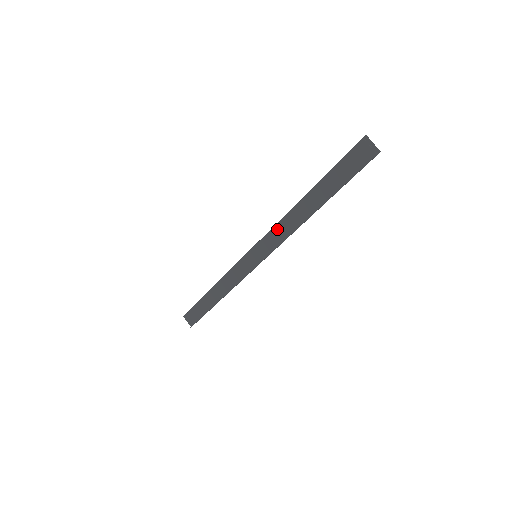
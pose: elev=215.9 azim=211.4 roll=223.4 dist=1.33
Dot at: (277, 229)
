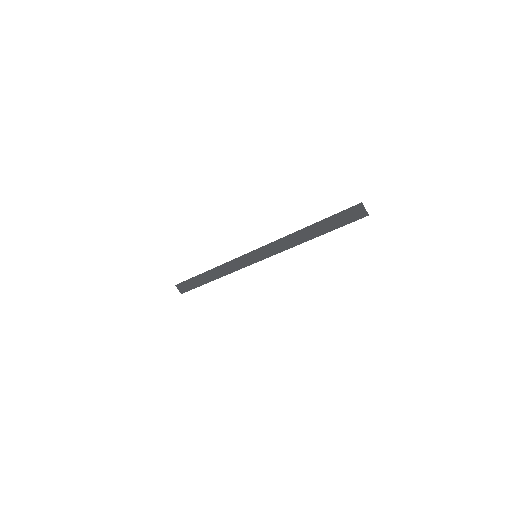
Dot at: (279, 242)
